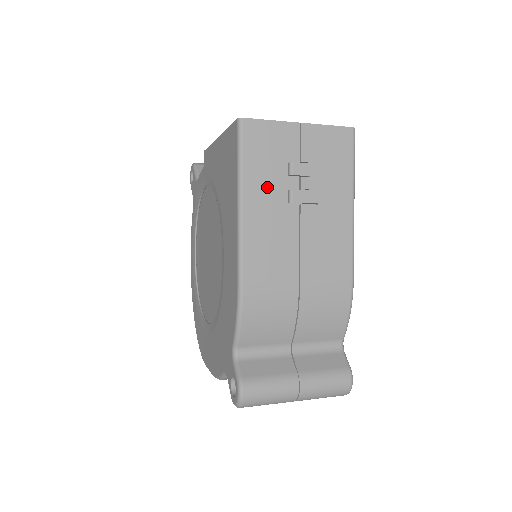
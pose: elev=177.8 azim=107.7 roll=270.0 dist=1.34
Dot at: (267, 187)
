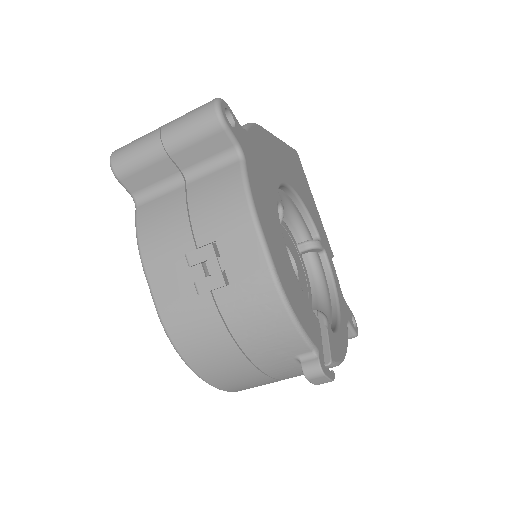
Dot at: occluded
